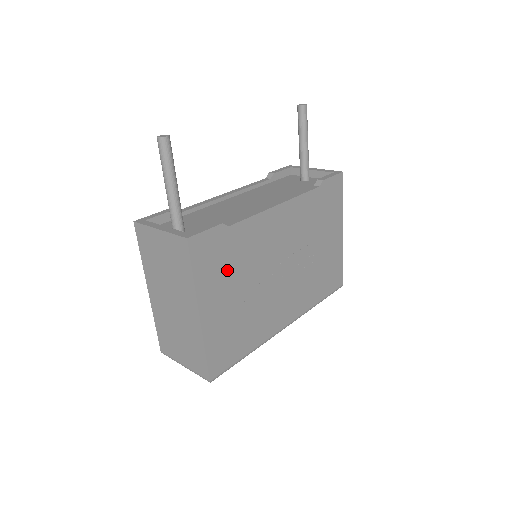
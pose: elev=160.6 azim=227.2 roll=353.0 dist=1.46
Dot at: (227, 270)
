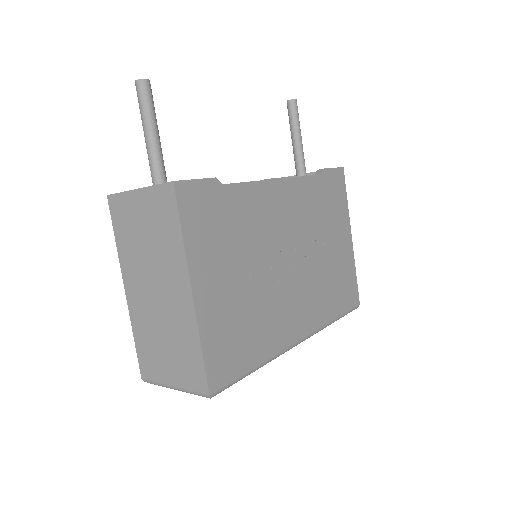
Dot at: (224, 240)
